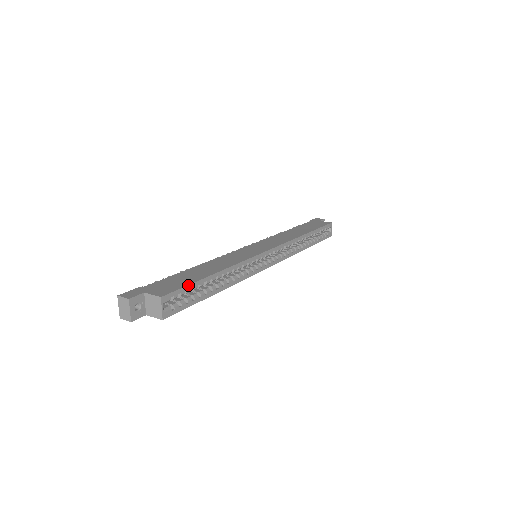
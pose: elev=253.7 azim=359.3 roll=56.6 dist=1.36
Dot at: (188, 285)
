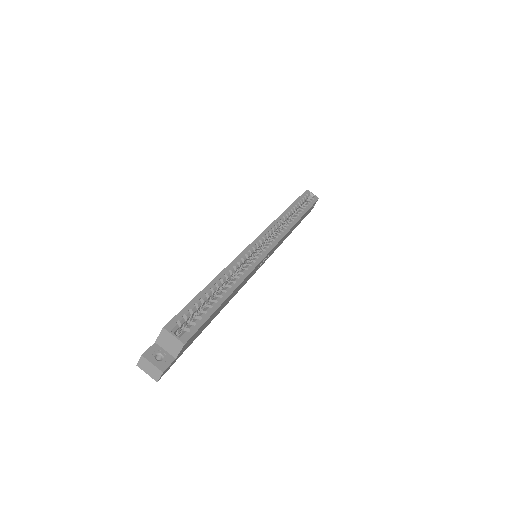
Dot at: (187, 305)
